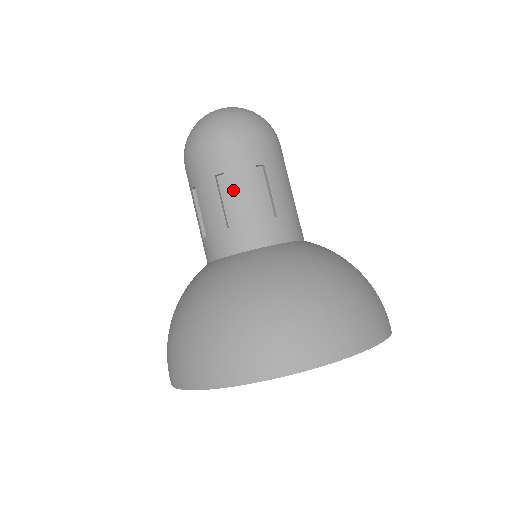
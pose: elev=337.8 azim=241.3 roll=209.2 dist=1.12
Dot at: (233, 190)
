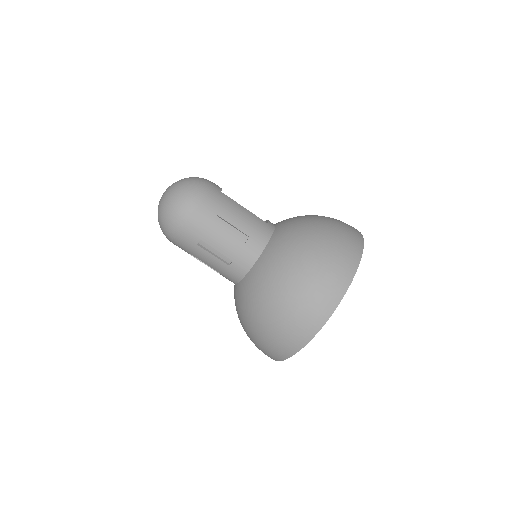
Dot at: (214, 245)
